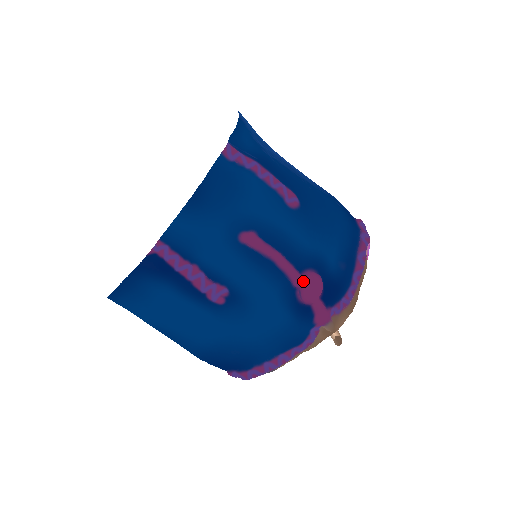
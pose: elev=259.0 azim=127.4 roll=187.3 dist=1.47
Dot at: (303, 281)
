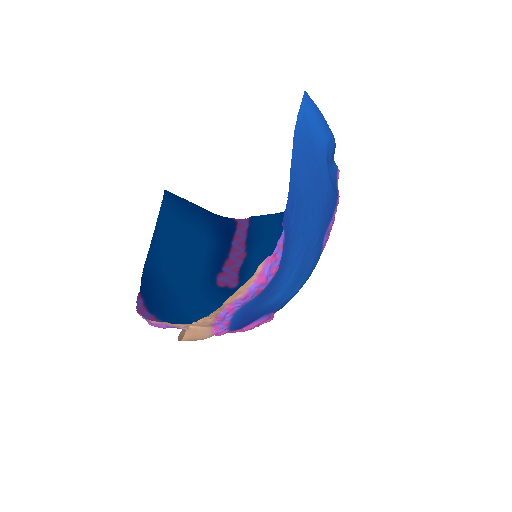
Dot at: occluded
